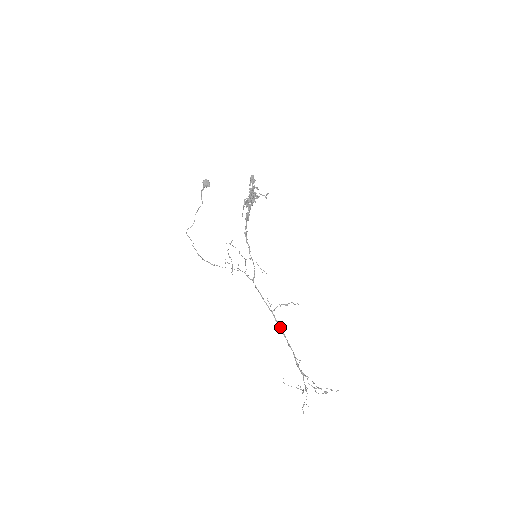
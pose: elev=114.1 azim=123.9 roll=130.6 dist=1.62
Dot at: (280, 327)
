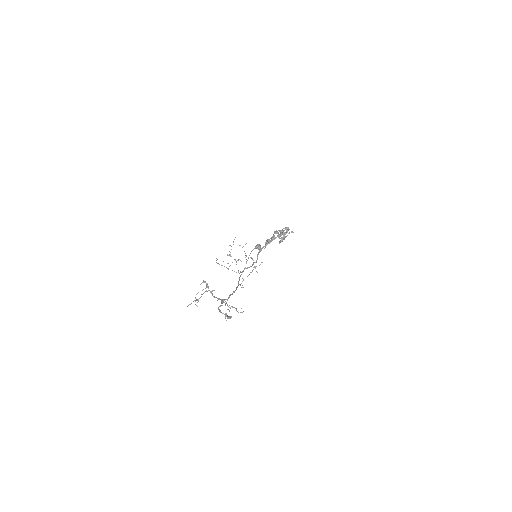
Dot at: (235, 290)
